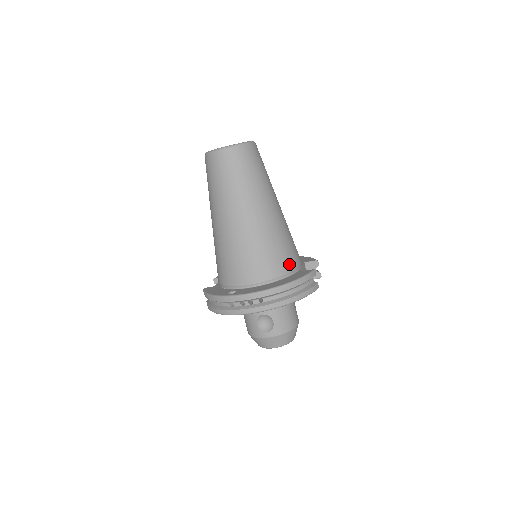
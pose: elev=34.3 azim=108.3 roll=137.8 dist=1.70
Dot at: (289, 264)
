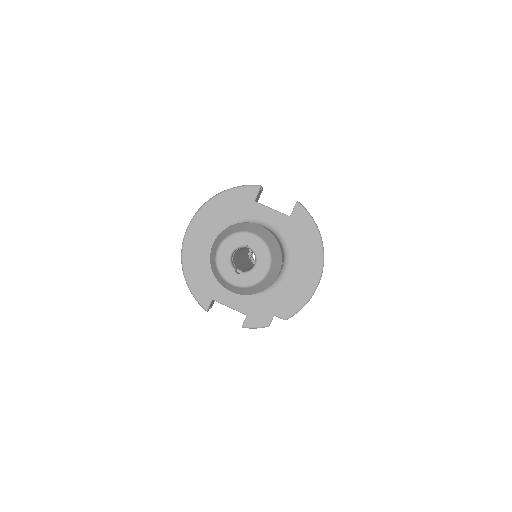
Dot at: occluded
